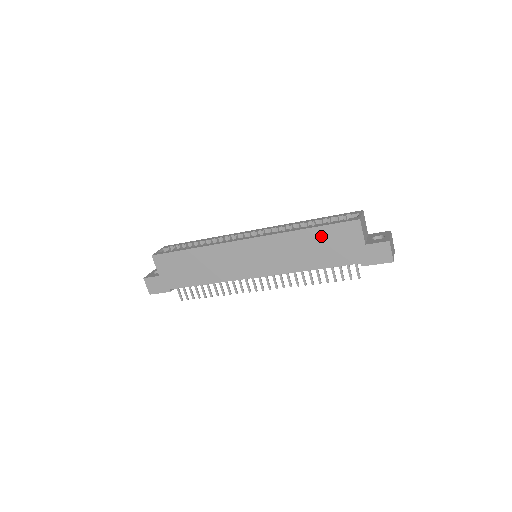
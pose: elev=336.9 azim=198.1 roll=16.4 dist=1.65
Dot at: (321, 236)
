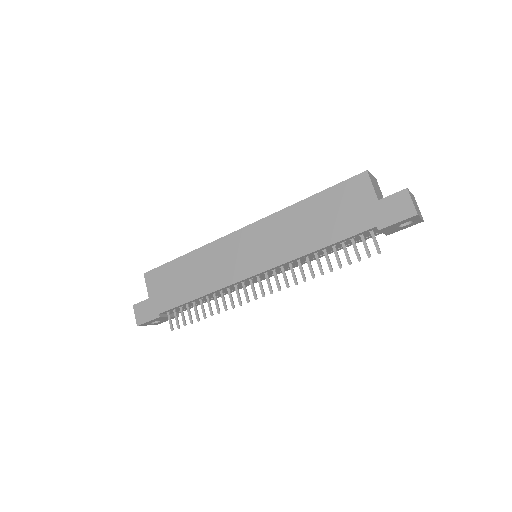
Dot at: (324, 203)
